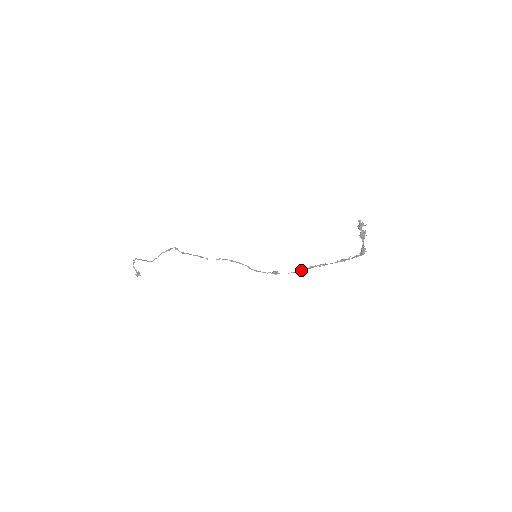
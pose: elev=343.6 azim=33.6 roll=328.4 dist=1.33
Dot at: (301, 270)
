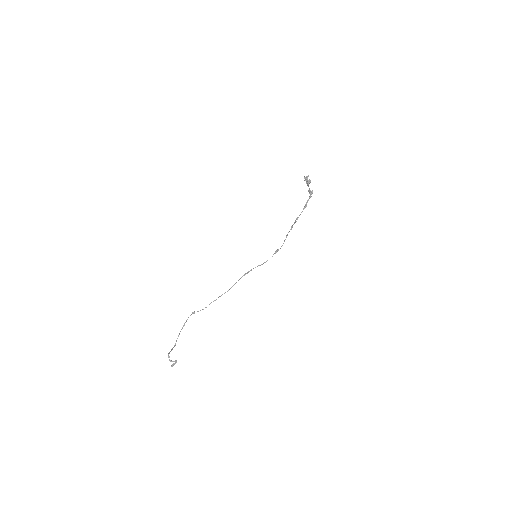
Dot at: (287, 235)
